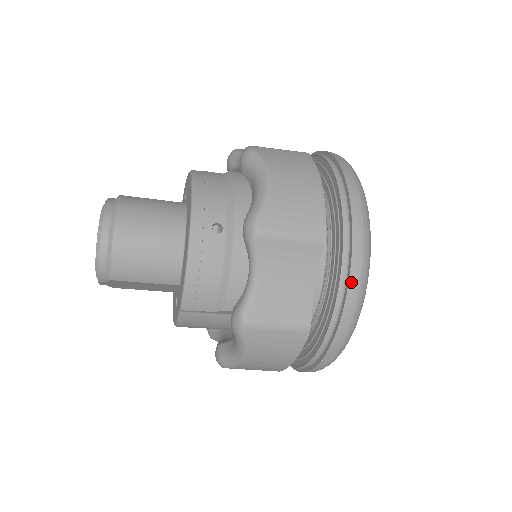
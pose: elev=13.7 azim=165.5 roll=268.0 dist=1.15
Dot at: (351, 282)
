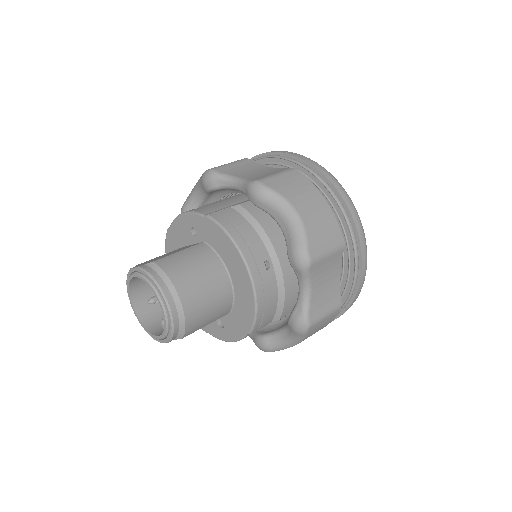
Dot at: (363, 265)
